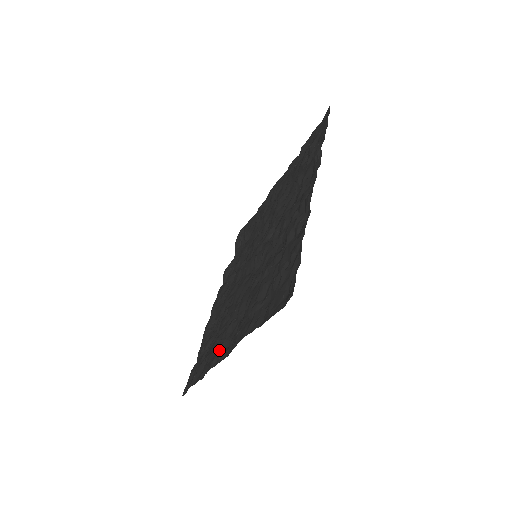
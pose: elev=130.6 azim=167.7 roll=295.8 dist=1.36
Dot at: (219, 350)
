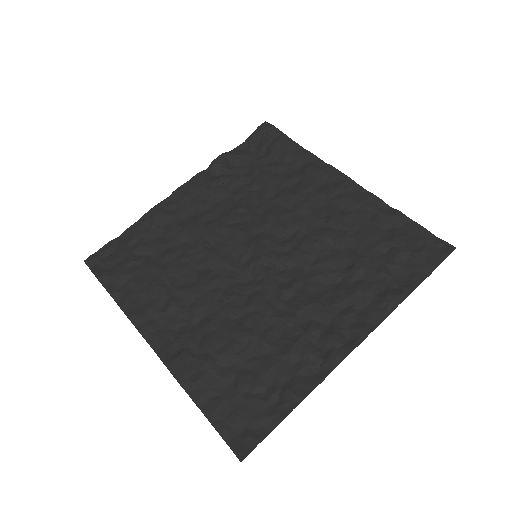
Dot at: (150, 313)
